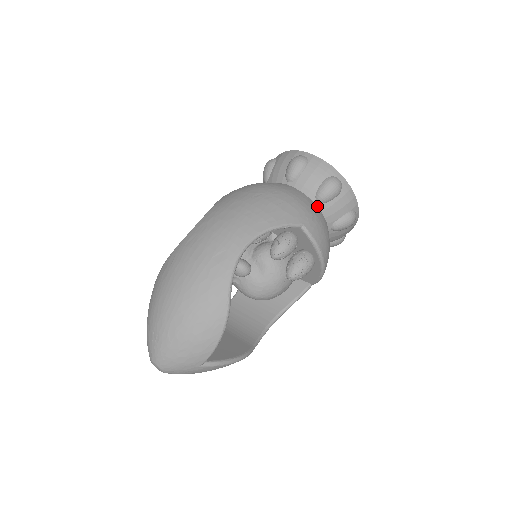
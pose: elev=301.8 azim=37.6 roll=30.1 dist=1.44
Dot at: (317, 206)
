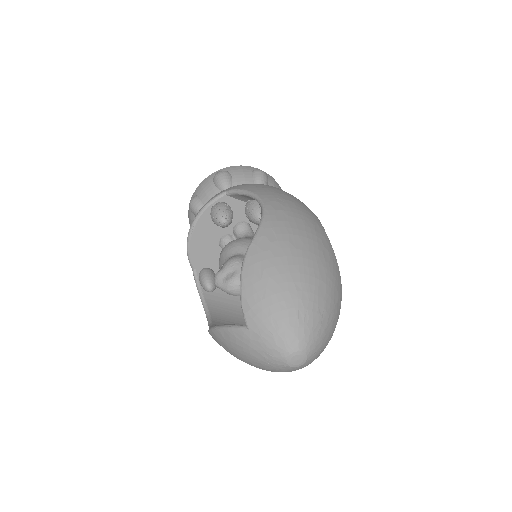
Dot at: occluded
